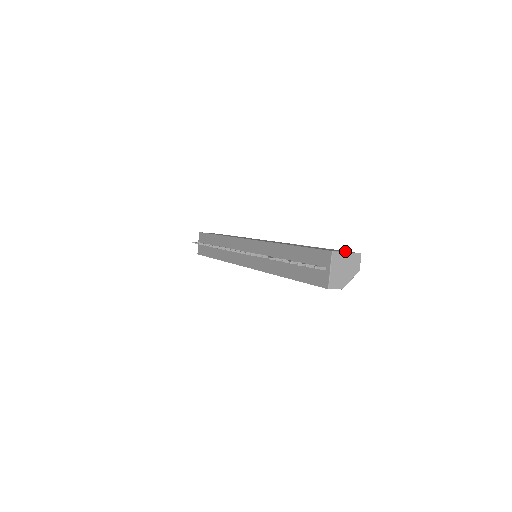
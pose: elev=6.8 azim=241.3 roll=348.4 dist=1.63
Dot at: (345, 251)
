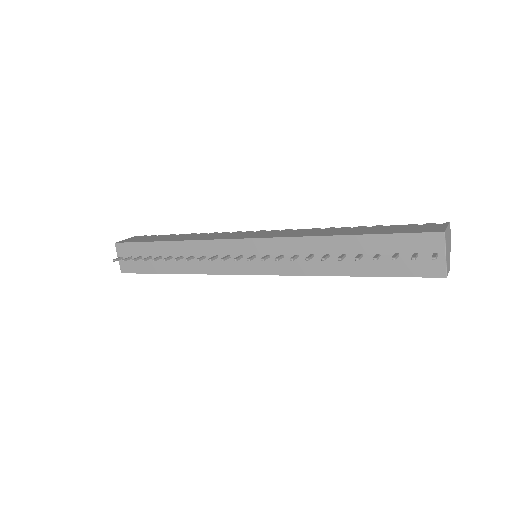
Dot at: (432, 225)
